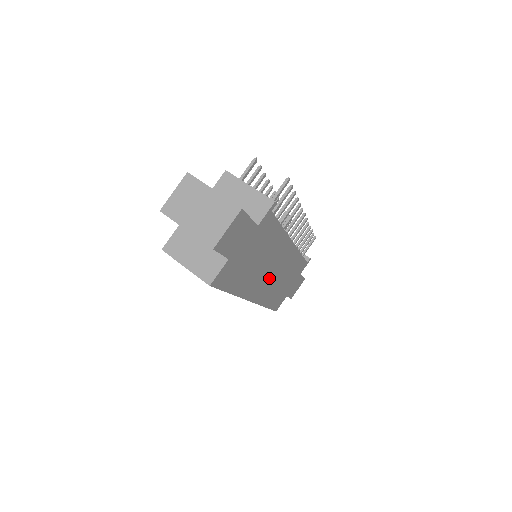
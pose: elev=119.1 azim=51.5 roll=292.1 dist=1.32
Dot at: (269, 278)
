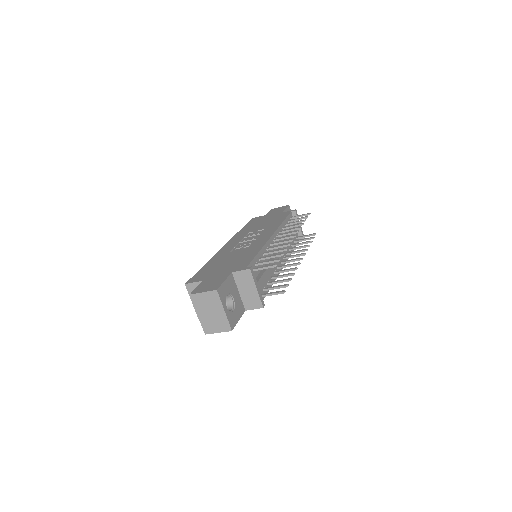
Dot at: occluded
